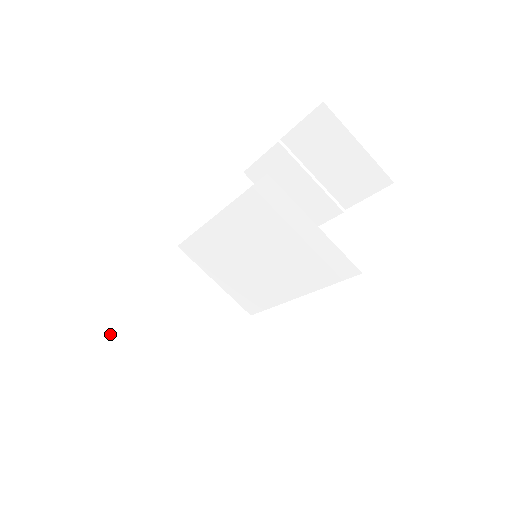
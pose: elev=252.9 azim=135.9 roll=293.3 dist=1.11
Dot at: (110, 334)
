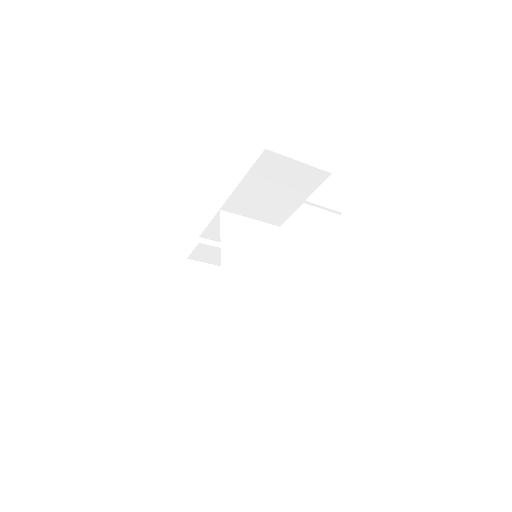
Dot at: (194, 254)
